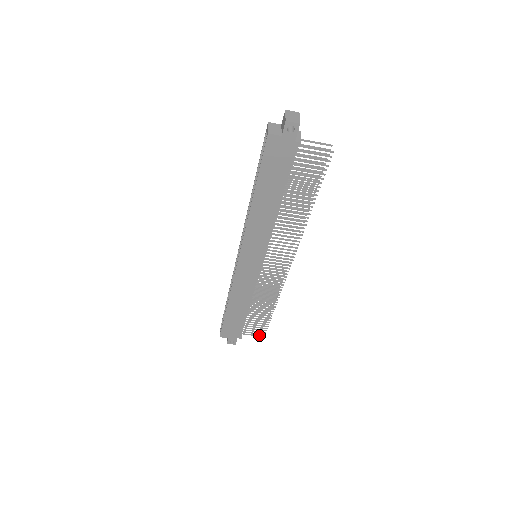
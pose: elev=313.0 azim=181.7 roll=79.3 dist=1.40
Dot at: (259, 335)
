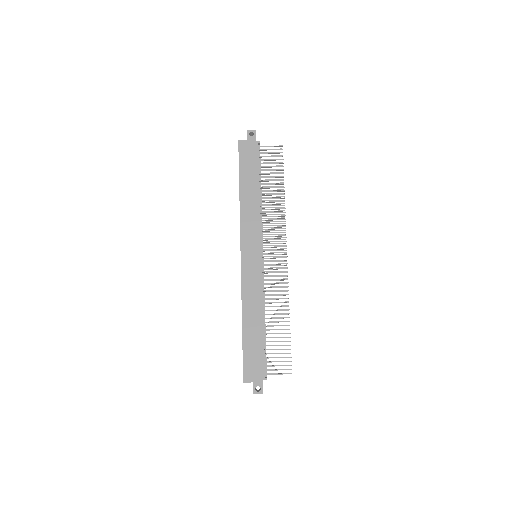
Dot at: (285, 373)
